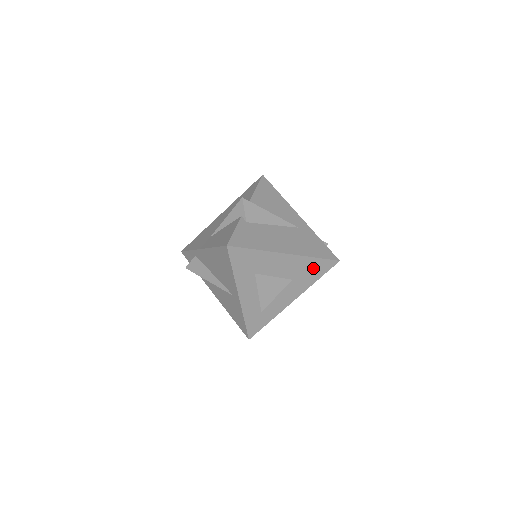
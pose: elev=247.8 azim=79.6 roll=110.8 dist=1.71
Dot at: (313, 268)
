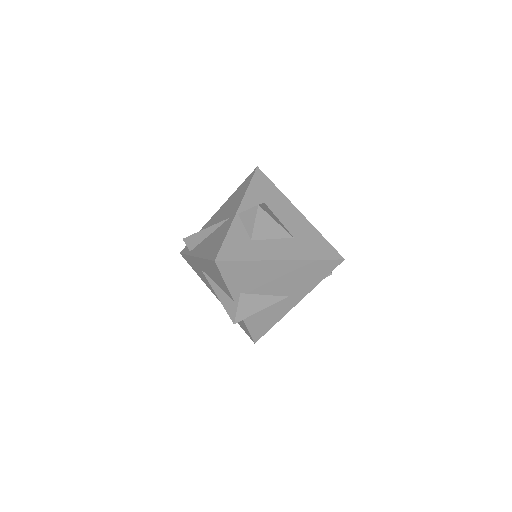
Dot at: (317, 244)
